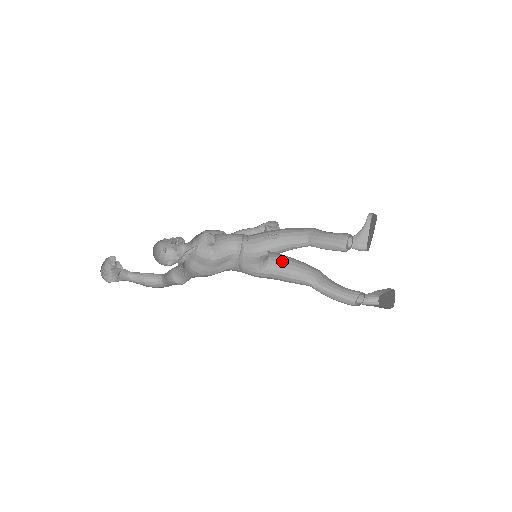
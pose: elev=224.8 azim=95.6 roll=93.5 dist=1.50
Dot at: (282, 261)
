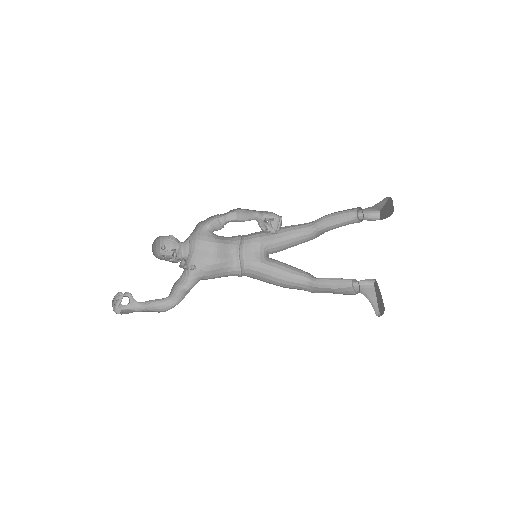
Dot at: (282, 262)
